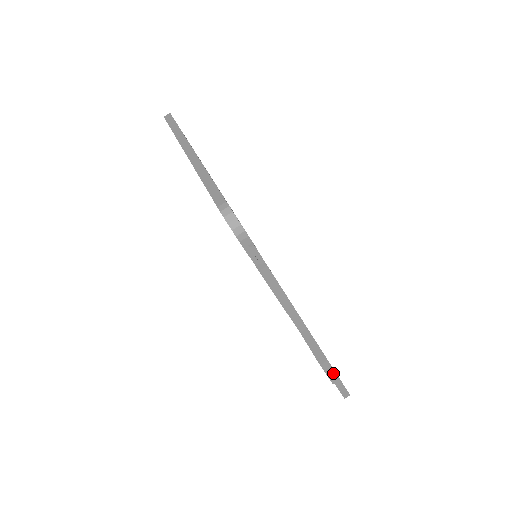
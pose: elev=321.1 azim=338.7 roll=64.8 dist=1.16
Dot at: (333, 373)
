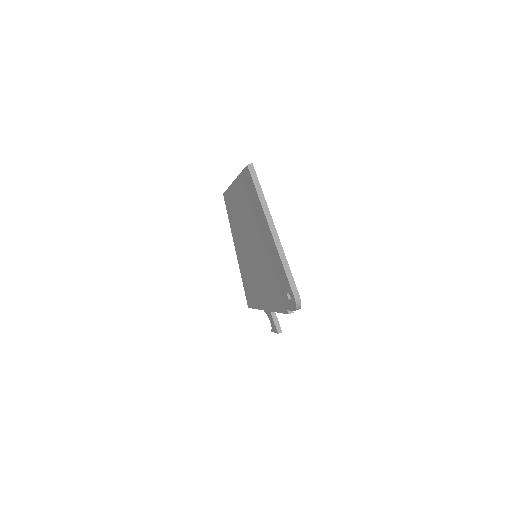
Dot at: occluded
